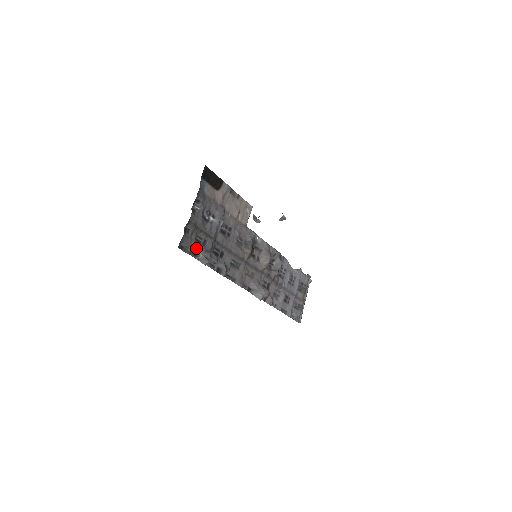
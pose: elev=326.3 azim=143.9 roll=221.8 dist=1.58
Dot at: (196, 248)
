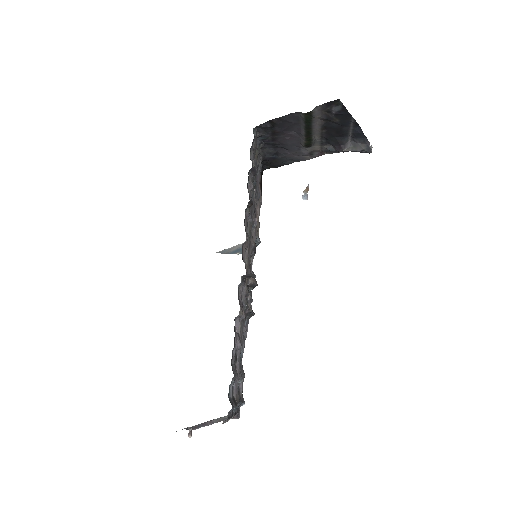
Dot at: (253, 156)
